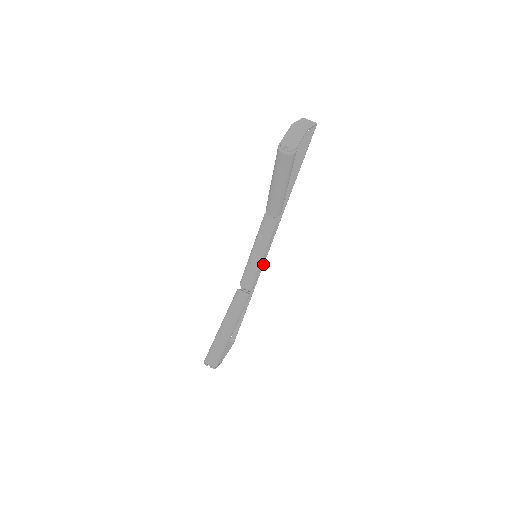
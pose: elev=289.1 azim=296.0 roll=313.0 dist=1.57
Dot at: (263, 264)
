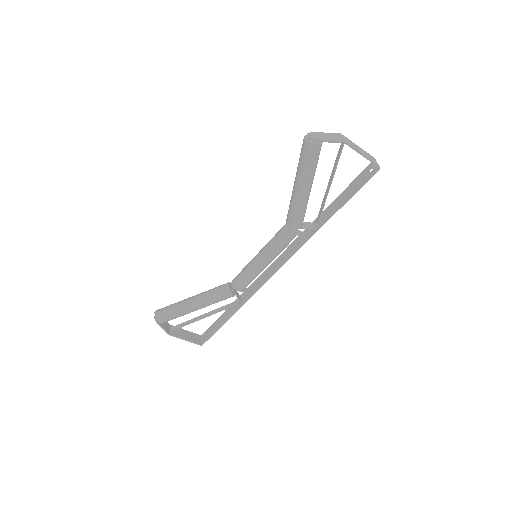
Dot at: (265, 282)
